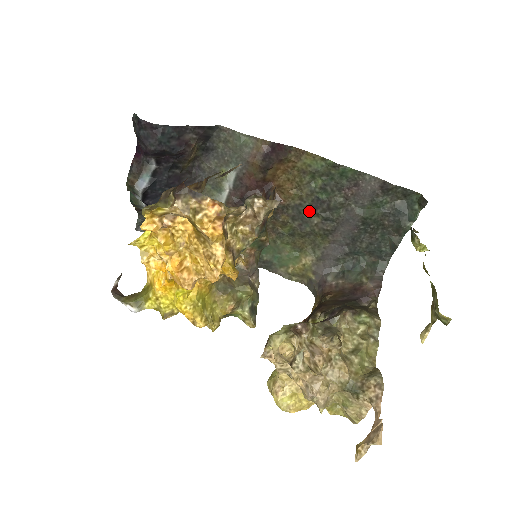
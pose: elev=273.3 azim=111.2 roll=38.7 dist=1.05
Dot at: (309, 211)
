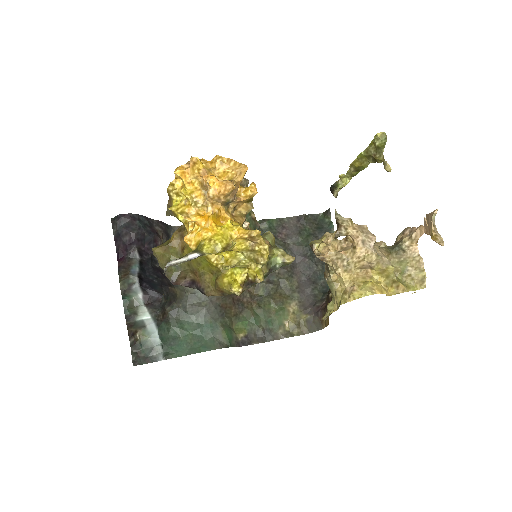
Dot at: occluded
